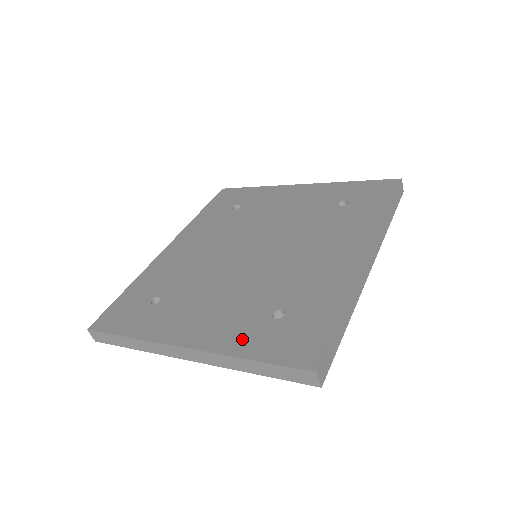
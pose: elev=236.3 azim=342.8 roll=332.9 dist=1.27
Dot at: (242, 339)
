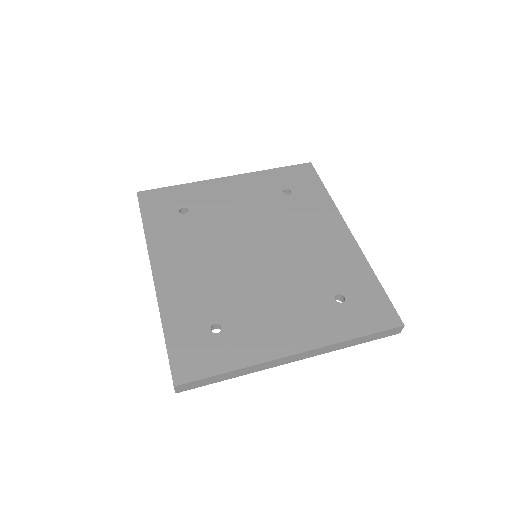
Dot at: (336, 327)
